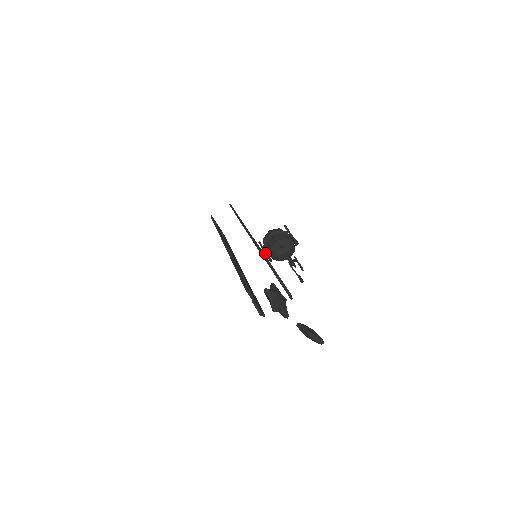
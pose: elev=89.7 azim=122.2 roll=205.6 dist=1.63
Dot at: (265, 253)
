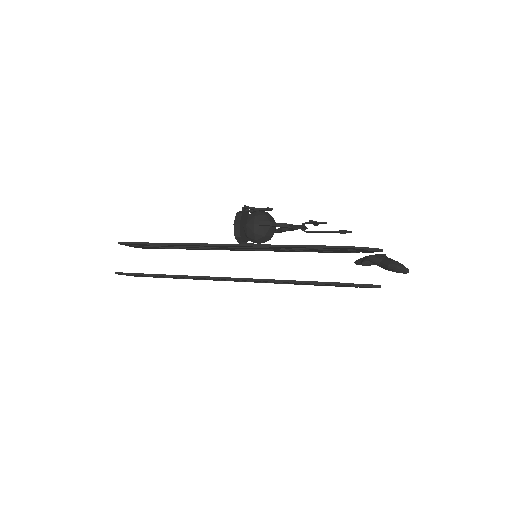
Dot at: occluded
